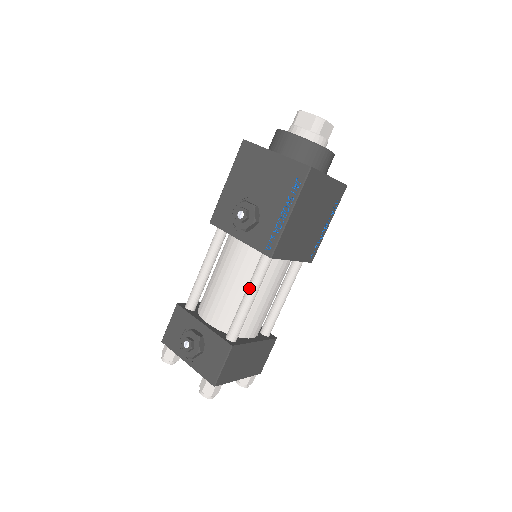
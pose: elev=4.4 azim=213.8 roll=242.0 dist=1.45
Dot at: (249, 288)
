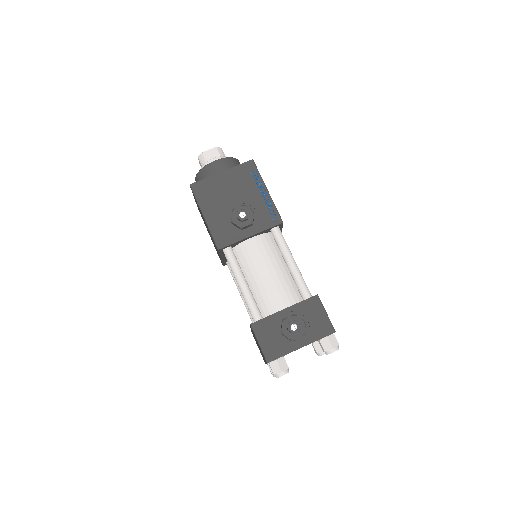
Dot at: (287, 255)
